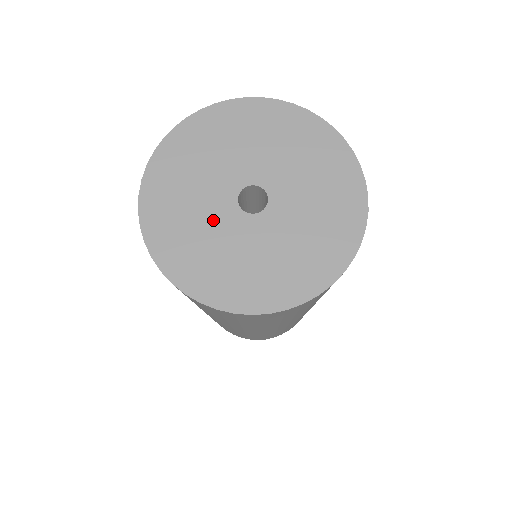
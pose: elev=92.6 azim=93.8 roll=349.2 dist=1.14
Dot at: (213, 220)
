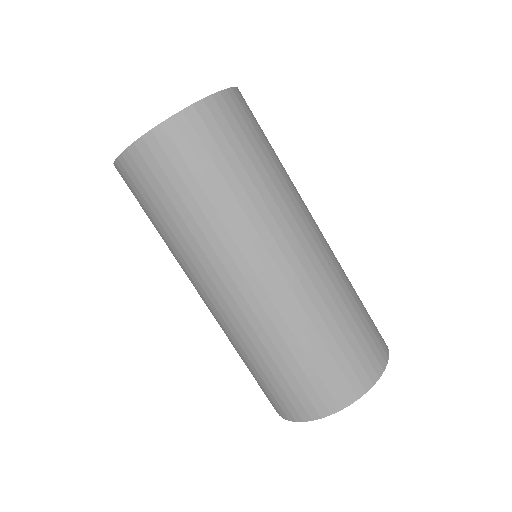
Dot at: occluded
